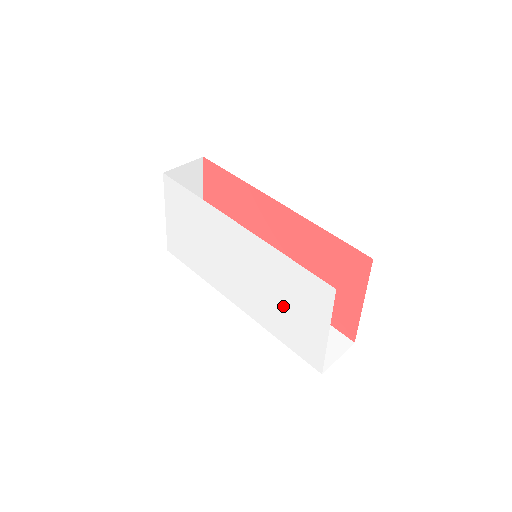
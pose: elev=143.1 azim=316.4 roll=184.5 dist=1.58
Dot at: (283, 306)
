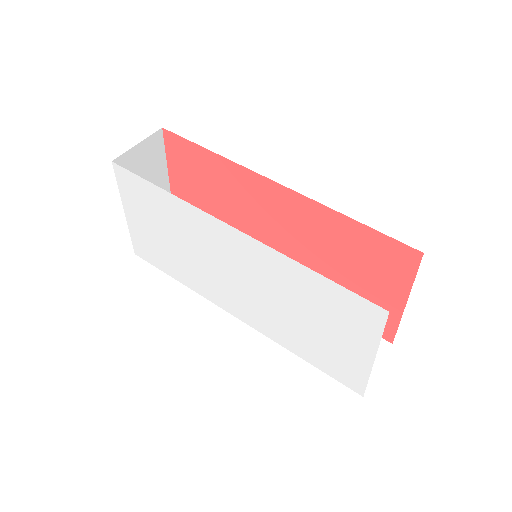
Dot at: (306, 324)
